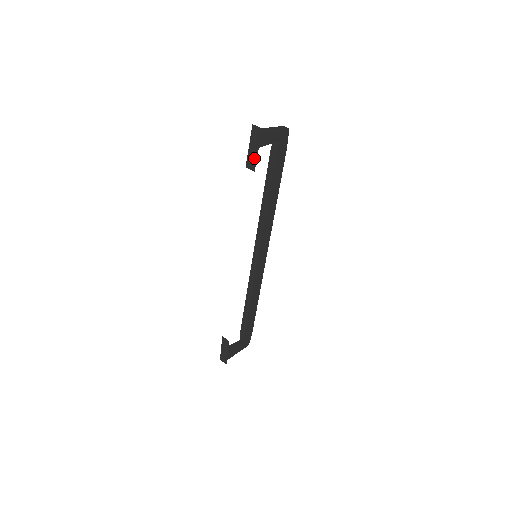
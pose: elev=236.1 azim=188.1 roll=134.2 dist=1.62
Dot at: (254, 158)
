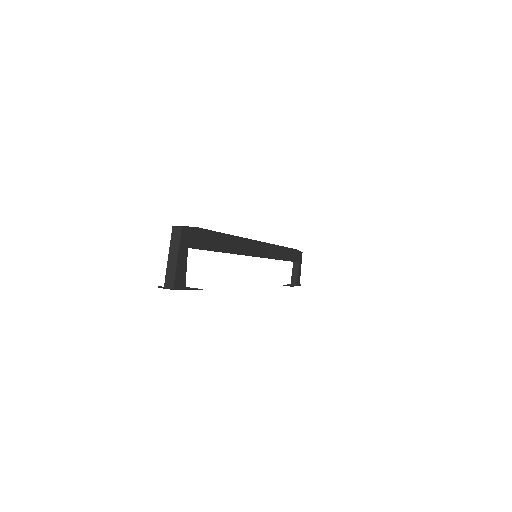
Dot at: occluded
